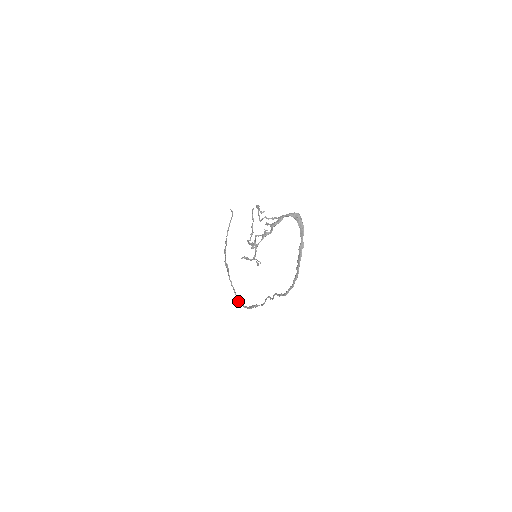
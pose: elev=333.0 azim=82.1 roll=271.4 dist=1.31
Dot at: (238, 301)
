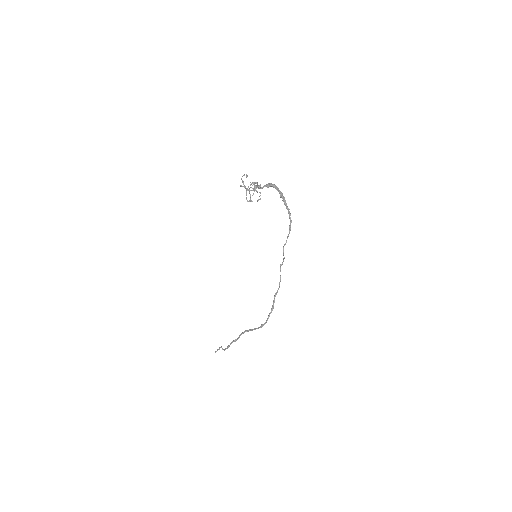
Dot at: (260, 327)
